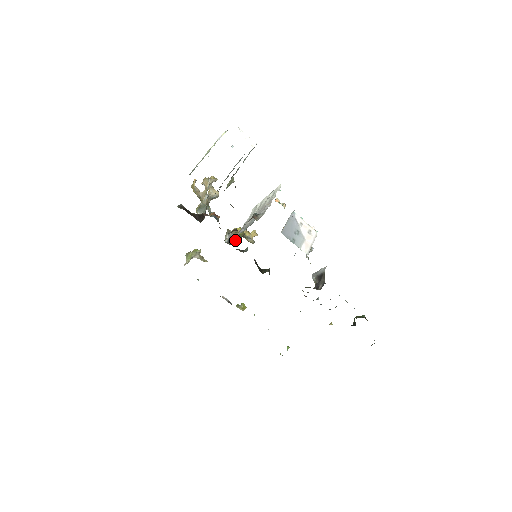
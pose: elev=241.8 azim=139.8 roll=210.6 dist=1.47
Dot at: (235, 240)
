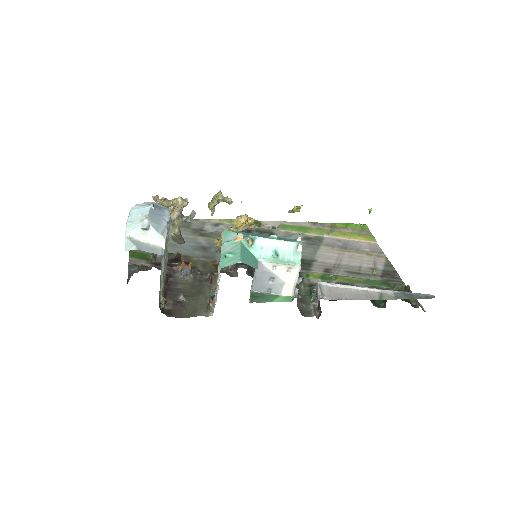
Dot at: occluded
